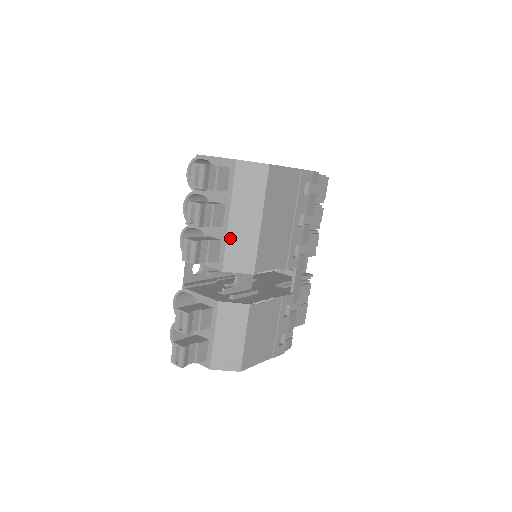
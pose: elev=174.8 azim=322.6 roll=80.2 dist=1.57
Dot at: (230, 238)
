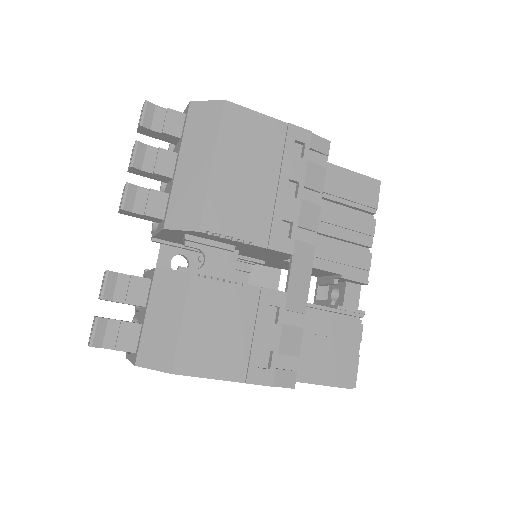
Dot at: (176, 188)
